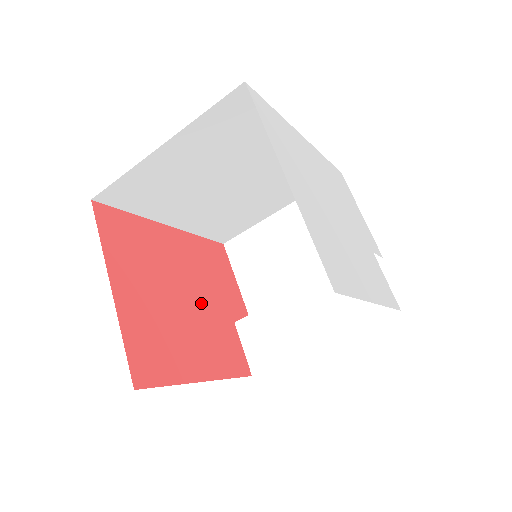
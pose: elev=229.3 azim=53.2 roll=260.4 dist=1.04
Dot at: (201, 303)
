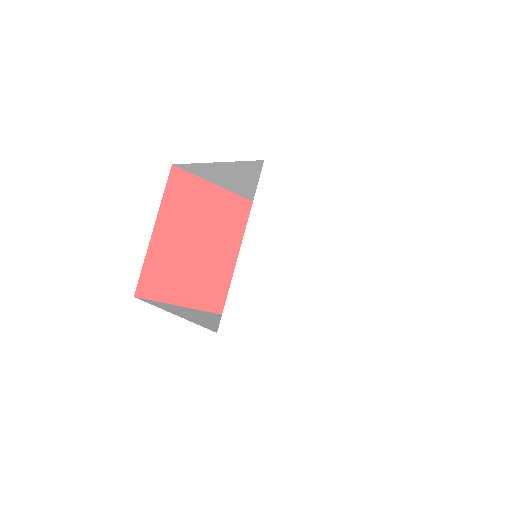
Dot at: (224, 256)
